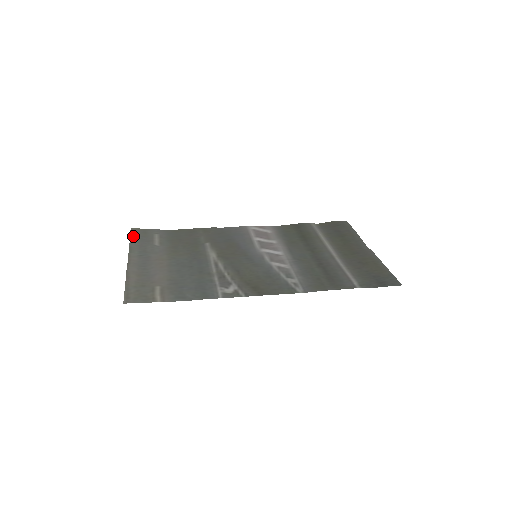
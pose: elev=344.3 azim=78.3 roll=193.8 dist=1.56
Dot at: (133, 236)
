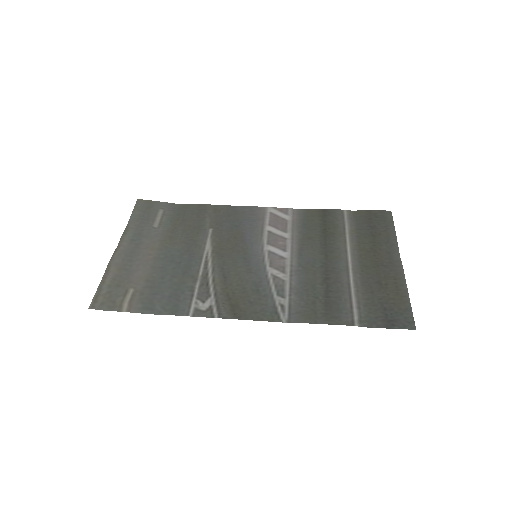
Dot at: (136, 211)
